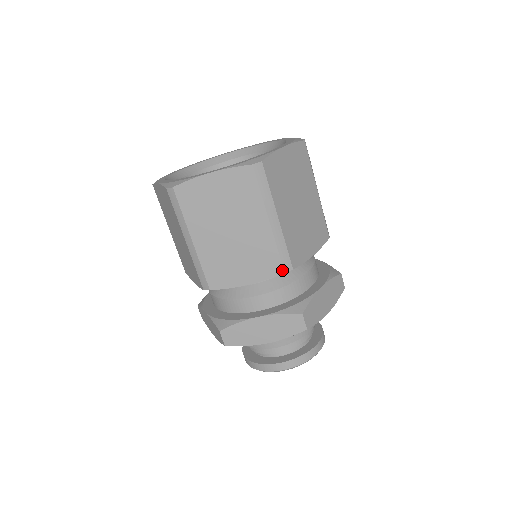
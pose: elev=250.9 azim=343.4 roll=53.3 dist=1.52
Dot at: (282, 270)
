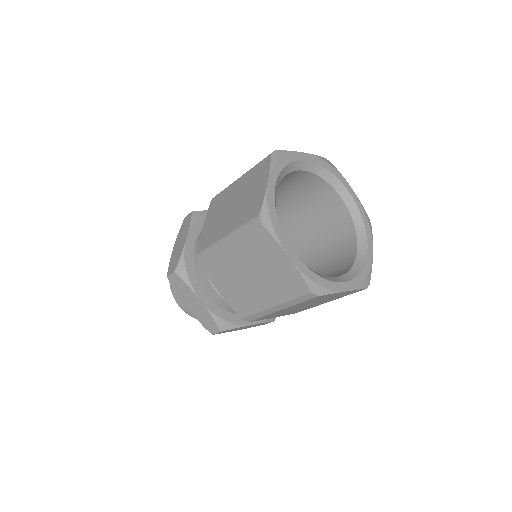
Dot at: occluded
